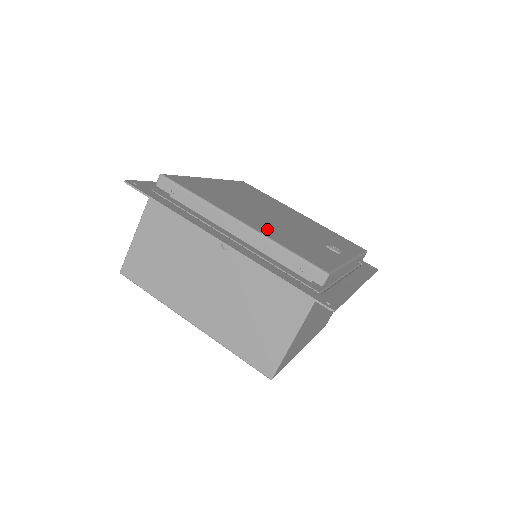
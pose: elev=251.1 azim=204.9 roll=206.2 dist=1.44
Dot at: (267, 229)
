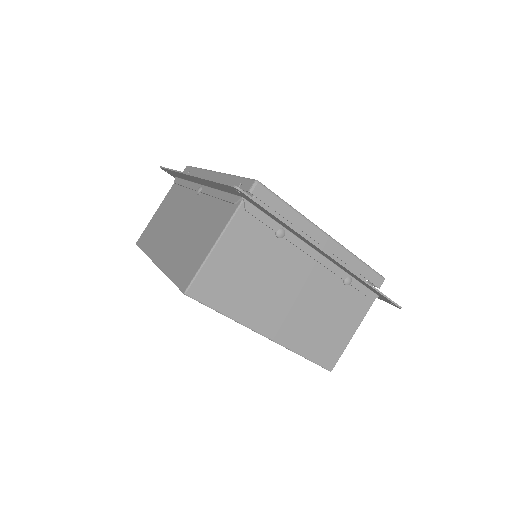
Dot at: occluded
